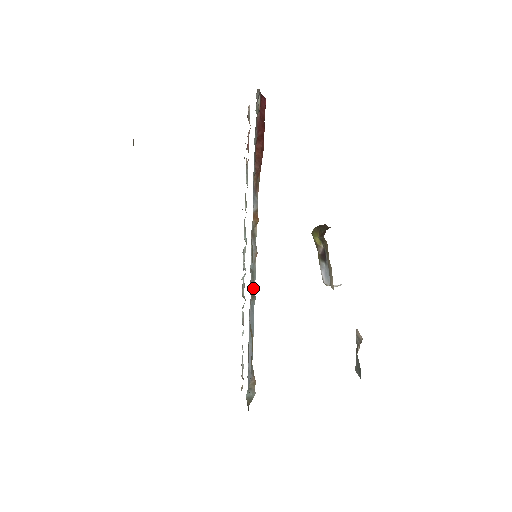
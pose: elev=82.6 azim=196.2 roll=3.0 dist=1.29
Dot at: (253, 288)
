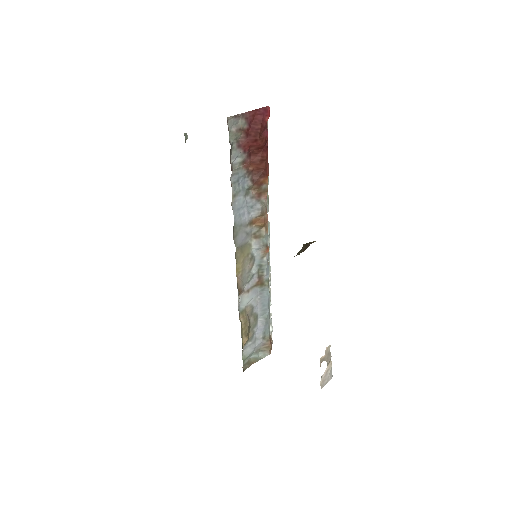
Dot at: (263, 278)
